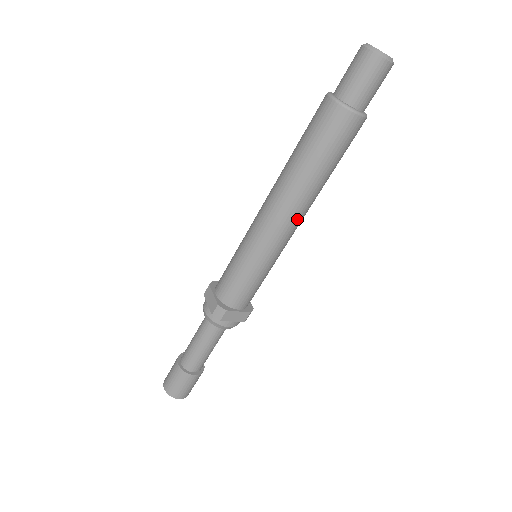
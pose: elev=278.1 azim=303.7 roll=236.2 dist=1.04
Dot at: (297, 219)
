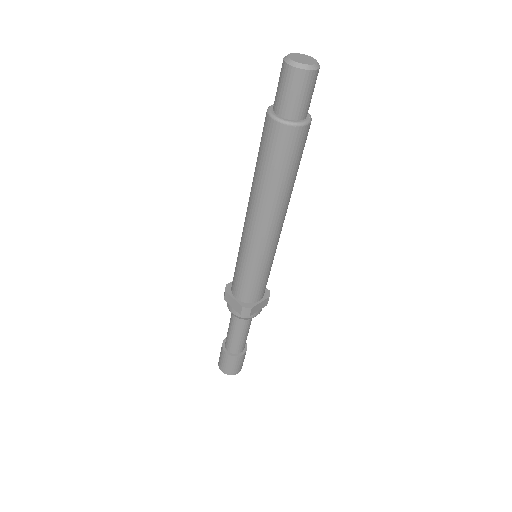
Dot at: (282, 221)
